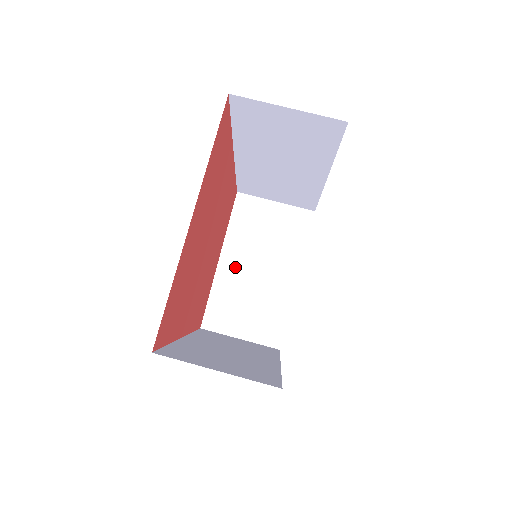
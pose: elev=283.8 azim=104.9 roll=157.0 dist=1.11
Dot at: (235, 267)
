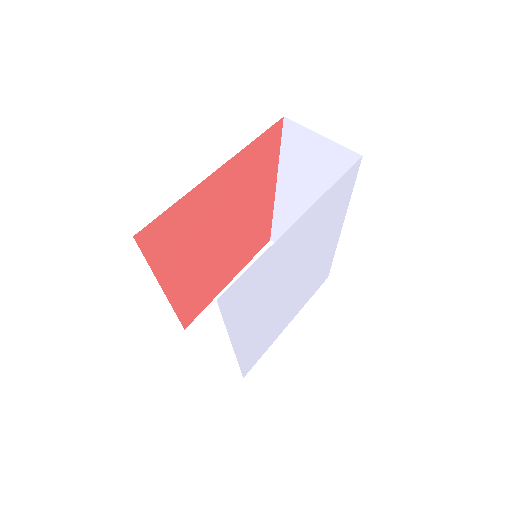
Dot at: occluded
